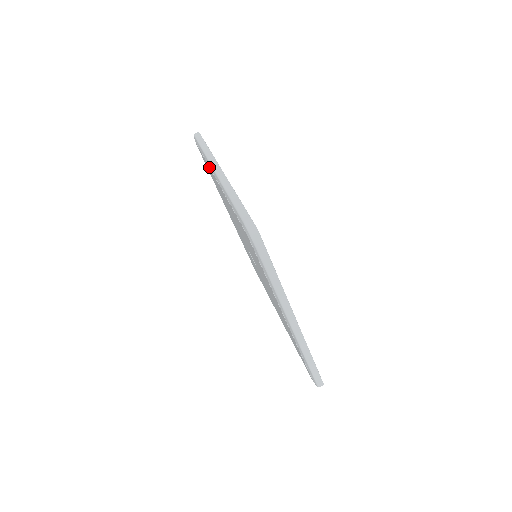
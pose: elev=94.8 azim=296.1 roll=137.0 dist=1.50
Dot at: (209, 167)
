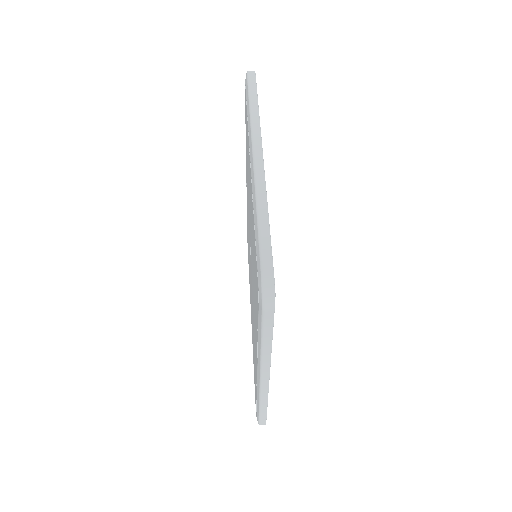
Dot at: occluded
